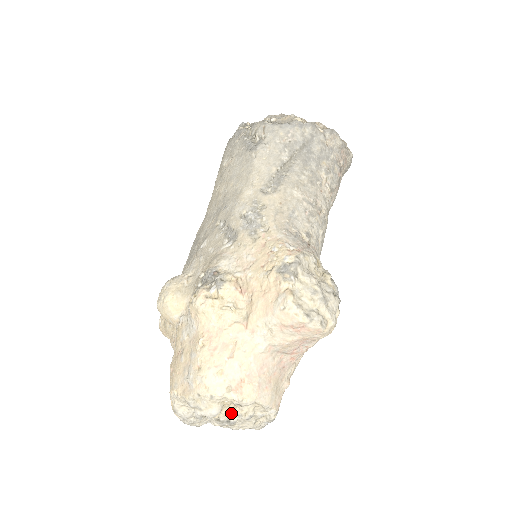
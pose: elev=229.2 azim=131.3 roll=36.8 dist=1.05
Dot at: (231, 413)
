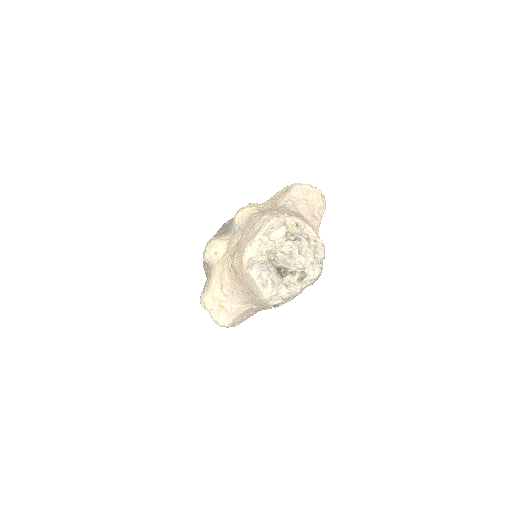
Dot at: (295, 234)
